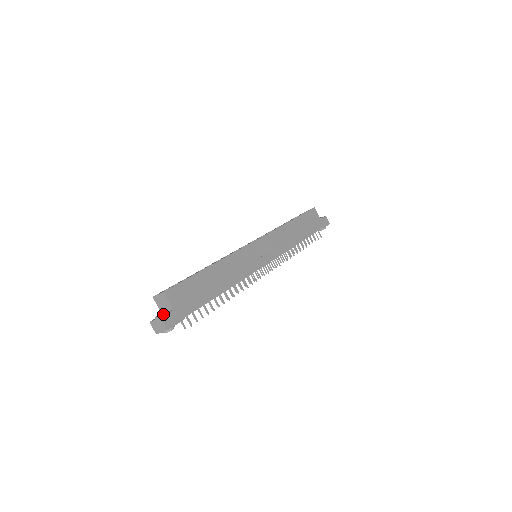
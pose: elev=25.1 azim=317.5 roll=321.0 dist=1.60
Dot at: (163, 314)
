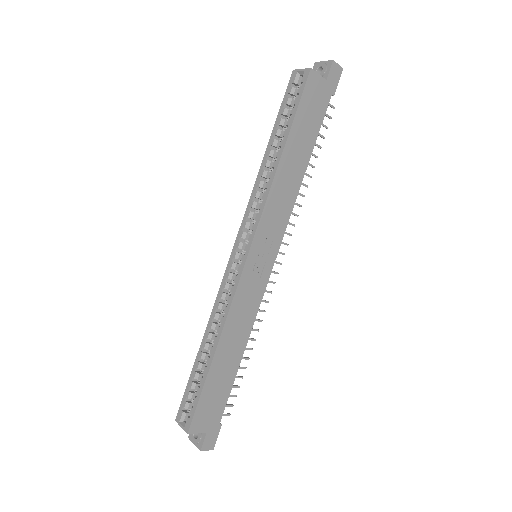
Dot at: (199, 442)
